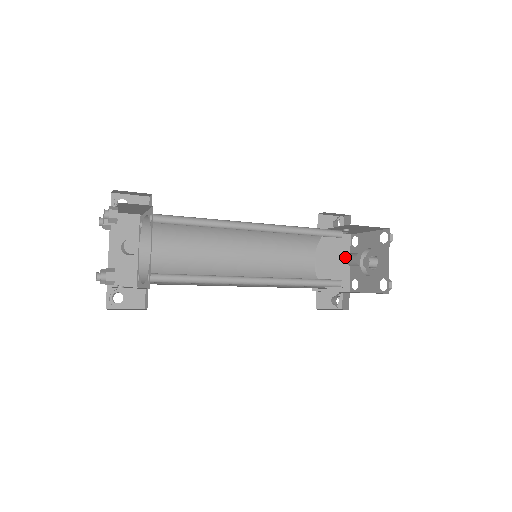
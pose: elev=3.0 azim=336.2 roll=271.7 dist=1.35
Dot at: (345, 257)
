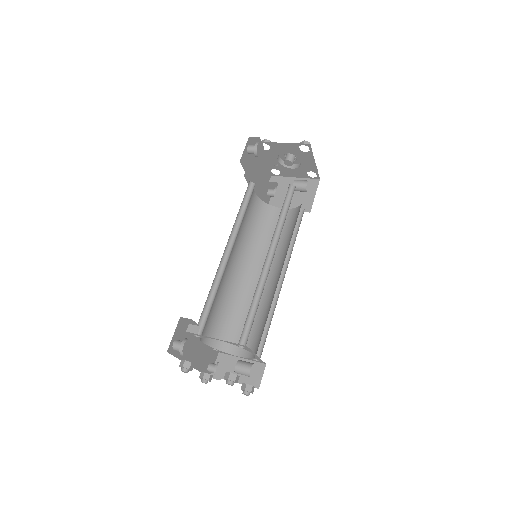
Dot at: (261, 161)
